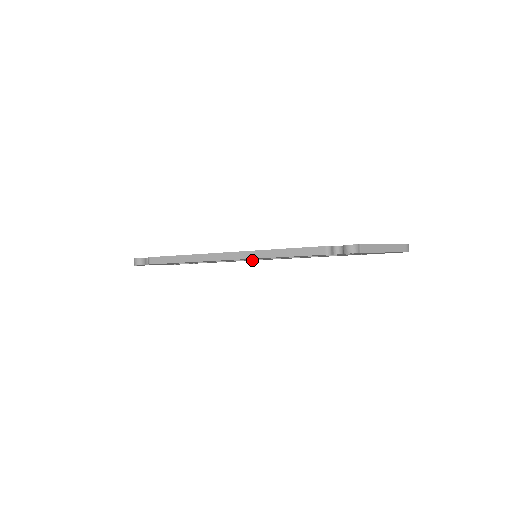
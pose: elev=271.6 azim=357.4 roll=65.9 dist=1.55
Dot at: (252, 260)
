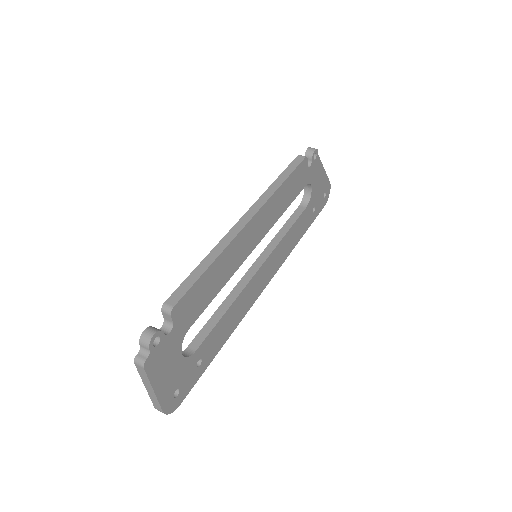
Dot at: (250, 302)
